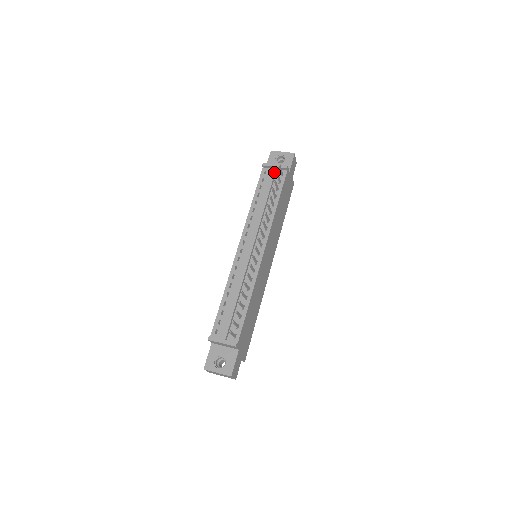
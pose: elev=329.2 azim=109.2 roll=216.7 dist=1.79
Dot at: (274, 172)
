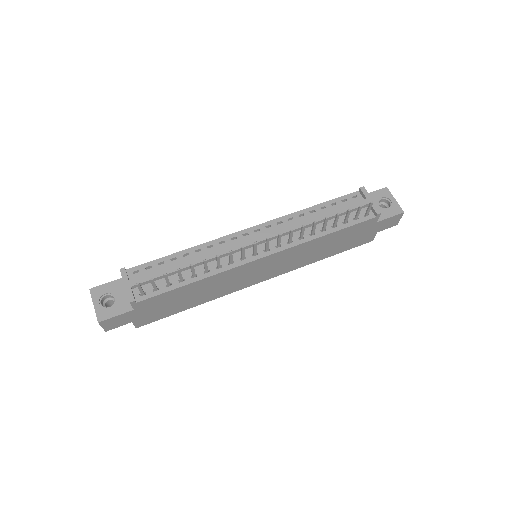
Dot at: (362, 204)
